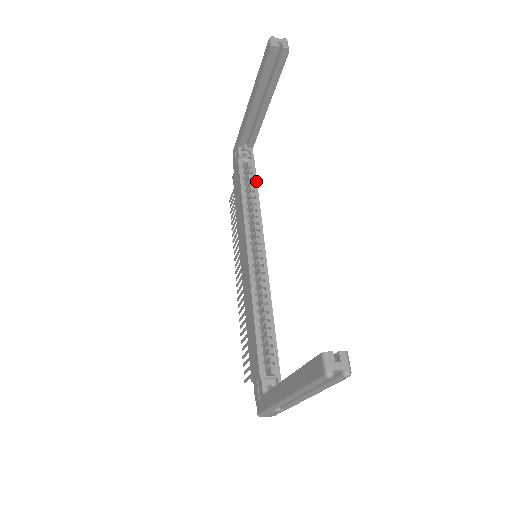
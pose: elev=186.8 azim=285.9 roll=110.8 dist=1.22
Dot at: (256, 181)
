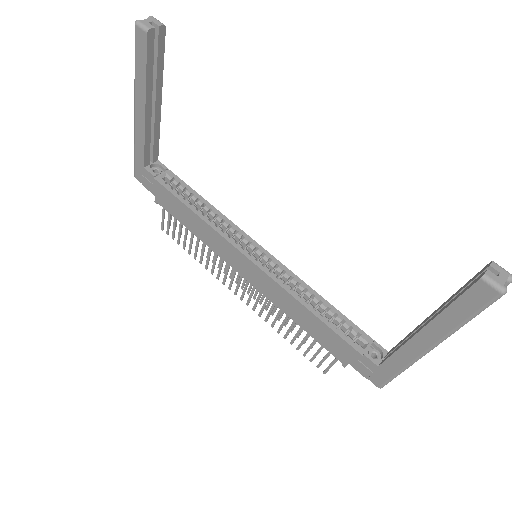
Dot at: (190, 188)
